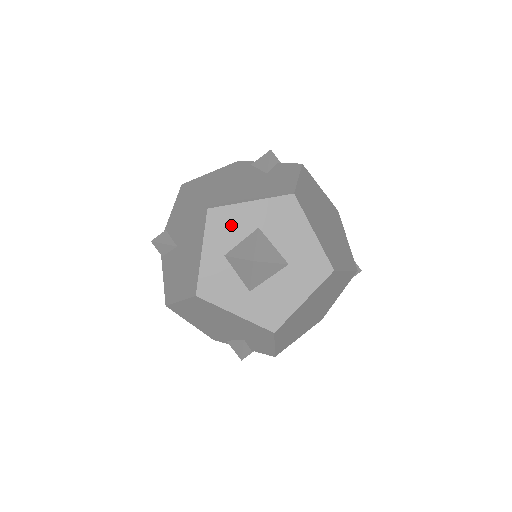
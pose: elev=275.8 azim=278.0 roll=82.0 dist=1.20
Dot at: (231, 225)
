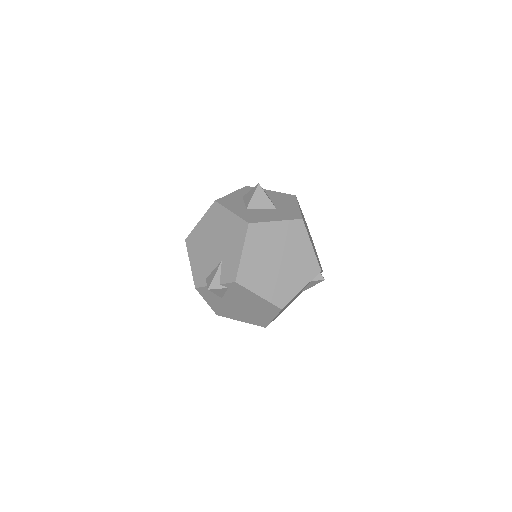
Dot at: occluded
